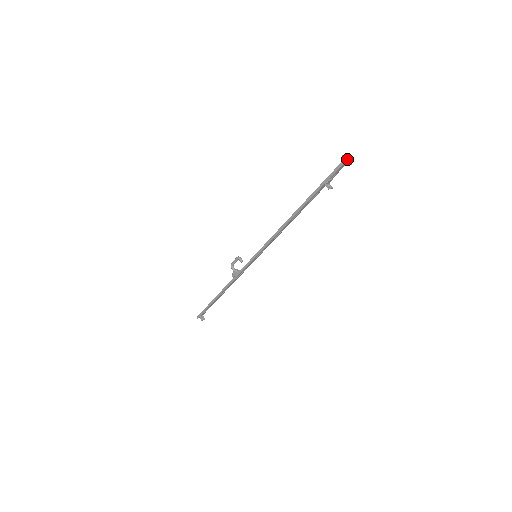
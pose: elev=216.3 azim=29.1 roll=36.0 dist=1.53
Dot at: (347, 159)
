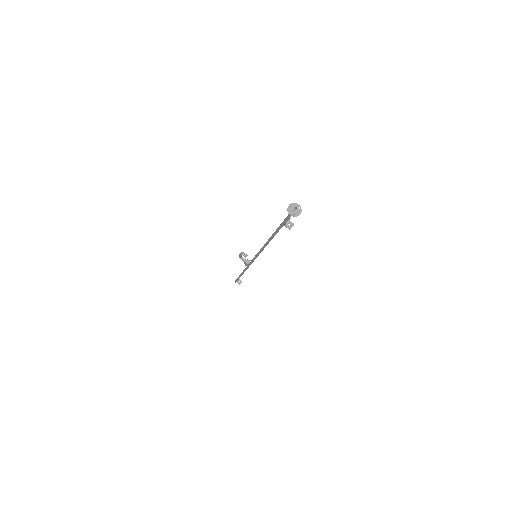
Dot at: (294, 207)
